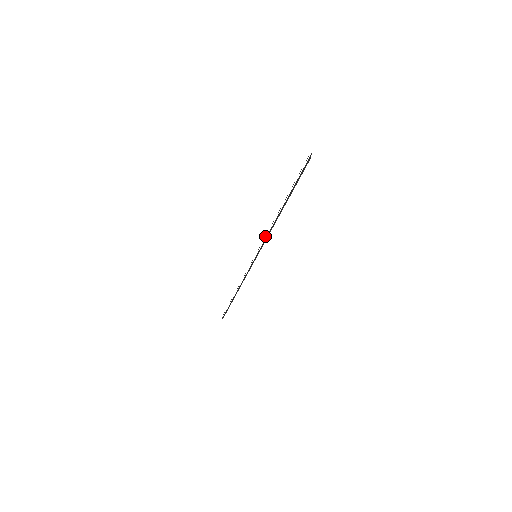
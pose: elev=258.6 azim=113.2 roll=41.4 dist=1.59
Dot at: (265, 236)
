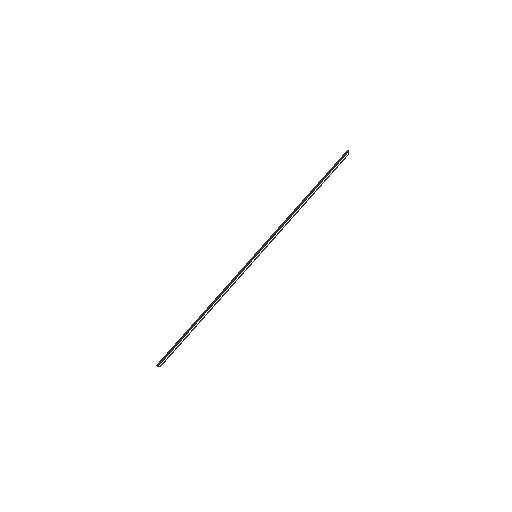
Dot at: occluded
